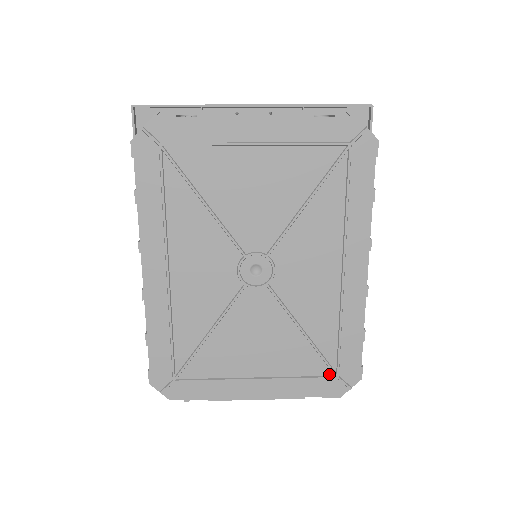
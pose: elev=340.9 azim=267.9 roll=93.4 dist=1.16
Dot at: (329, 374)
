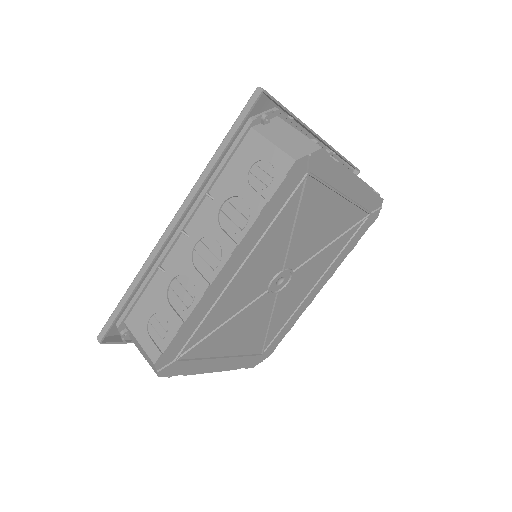
Dot at: (260, 353)
